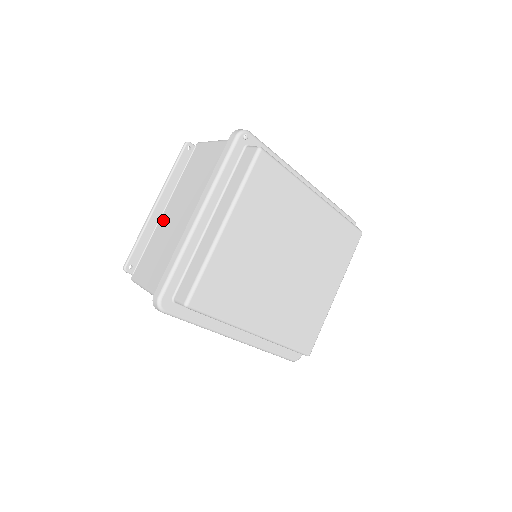
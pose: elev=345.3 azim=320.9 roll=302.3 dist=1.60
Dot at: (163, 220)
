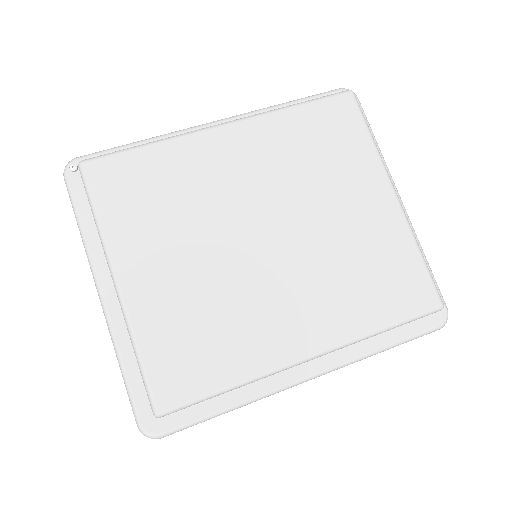
Dot at: occluded
